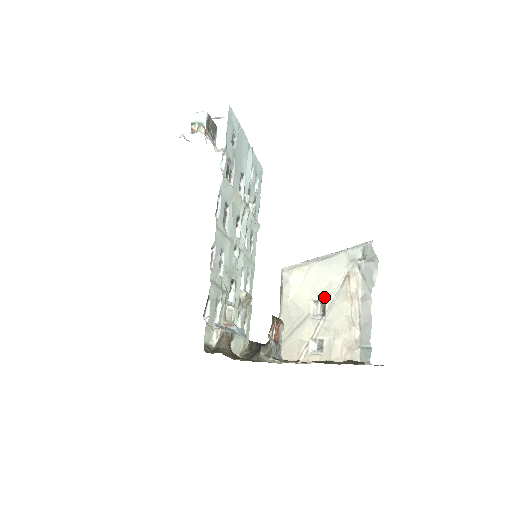
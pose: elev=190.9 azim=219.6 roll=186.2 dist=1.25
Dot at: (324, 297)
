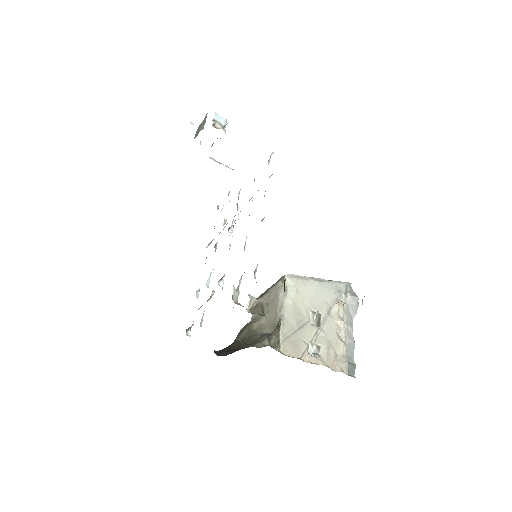
Dot at: (320, 311)
